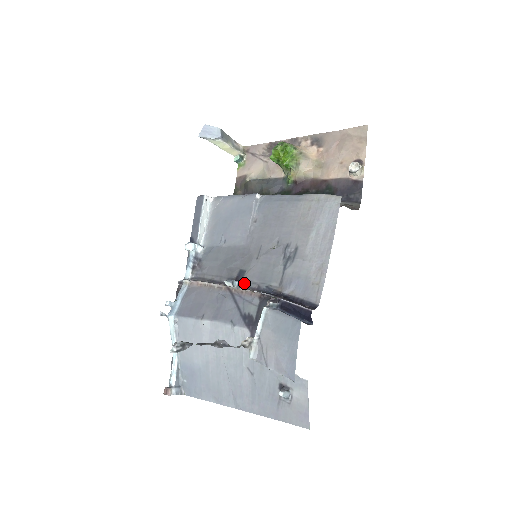
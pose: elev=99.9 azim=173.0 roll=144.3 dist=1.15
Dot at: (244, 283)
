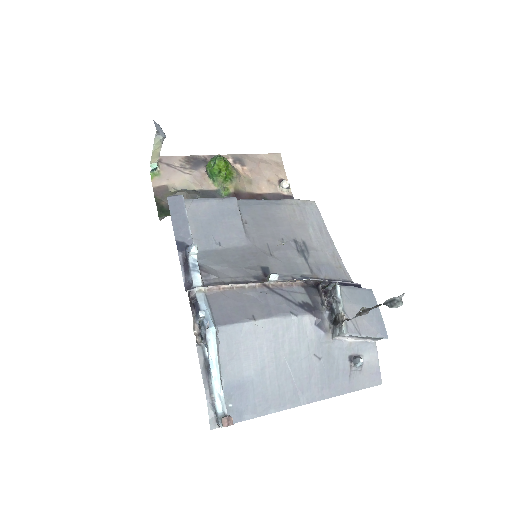
Dot at: occluded
